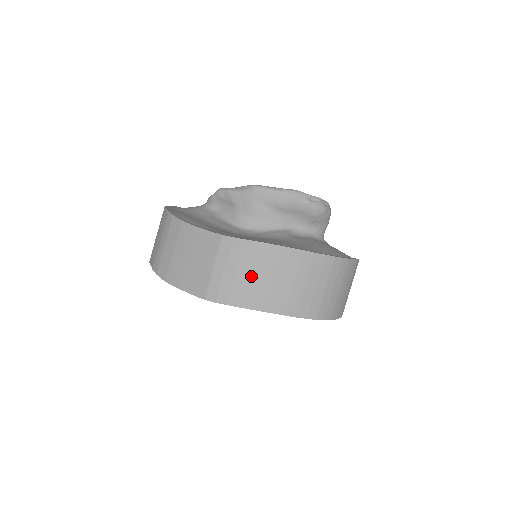
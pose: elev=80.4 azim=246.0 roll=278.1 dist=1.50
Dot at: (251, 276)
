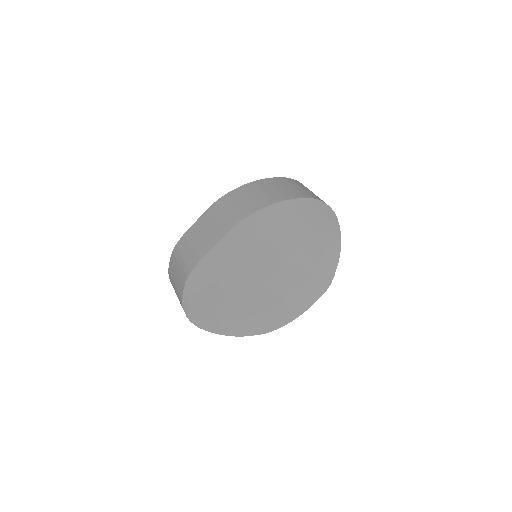
Dot at: (249, 198)
